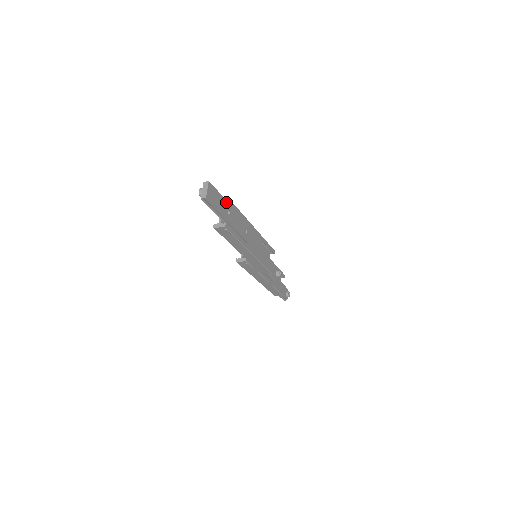
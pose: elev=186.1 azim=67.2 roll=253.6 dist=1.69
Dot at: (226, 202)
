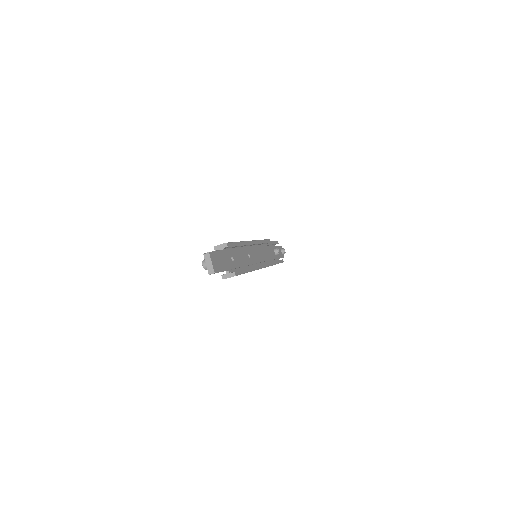
Dot at: (227, 251)
